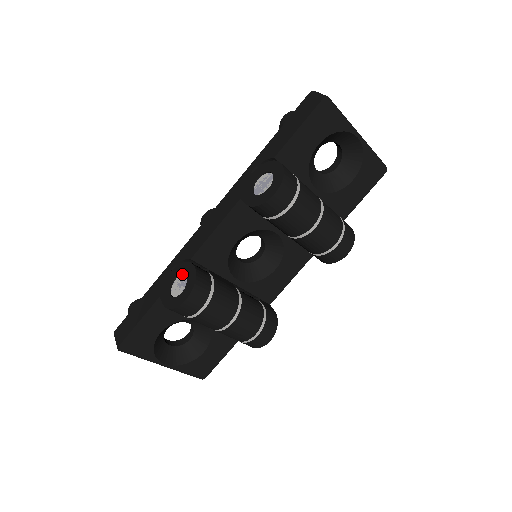
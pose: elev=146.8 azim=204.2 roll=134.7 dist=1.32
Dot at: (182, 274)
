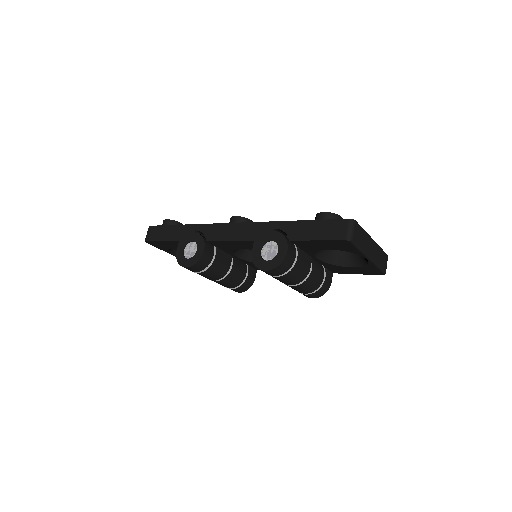
Dot at: (197, 244)
